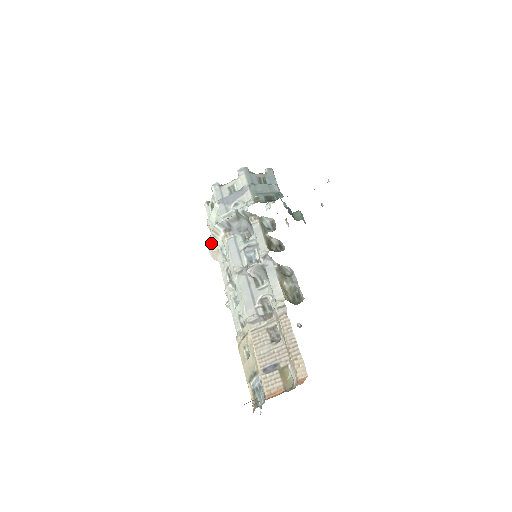
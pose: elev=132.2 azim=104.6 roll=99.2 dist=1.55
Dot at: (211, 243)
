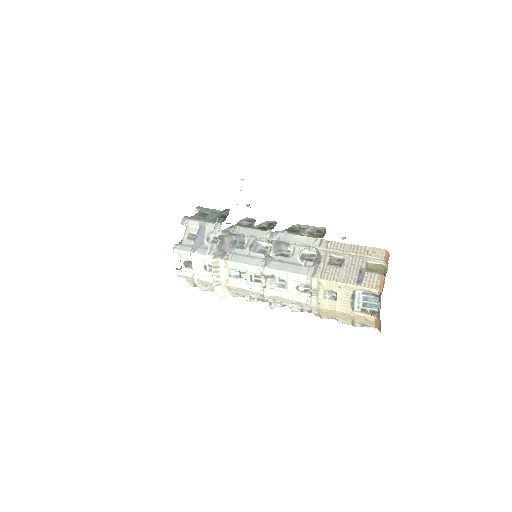
Dot at: (217, 282)
